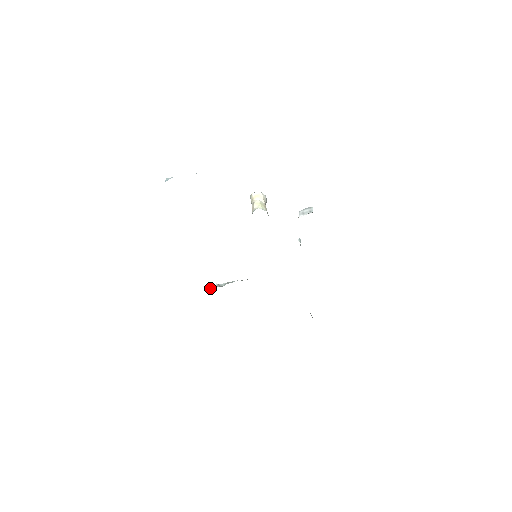
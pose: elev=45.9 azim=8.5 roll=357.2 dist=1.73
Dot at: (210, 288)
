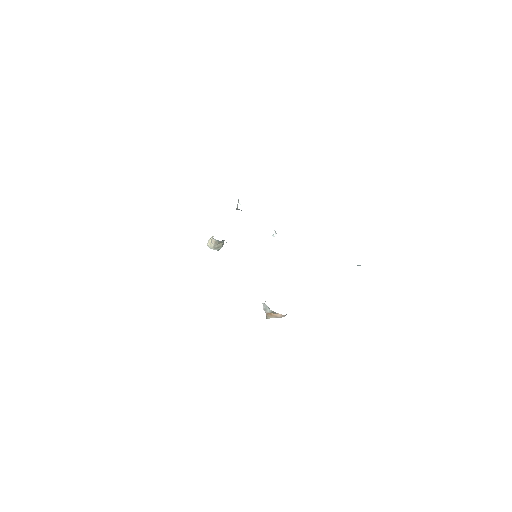
Dot at: (265, 309)
